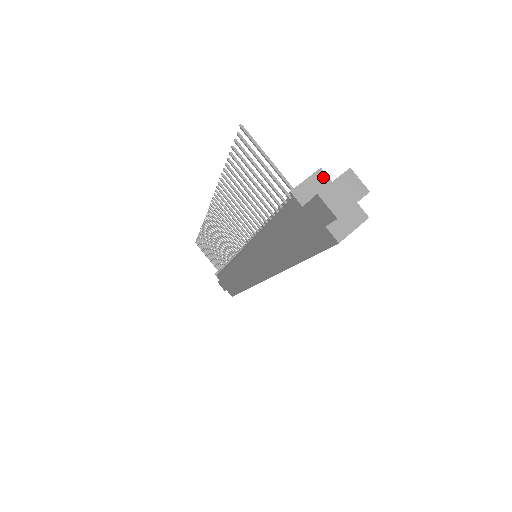
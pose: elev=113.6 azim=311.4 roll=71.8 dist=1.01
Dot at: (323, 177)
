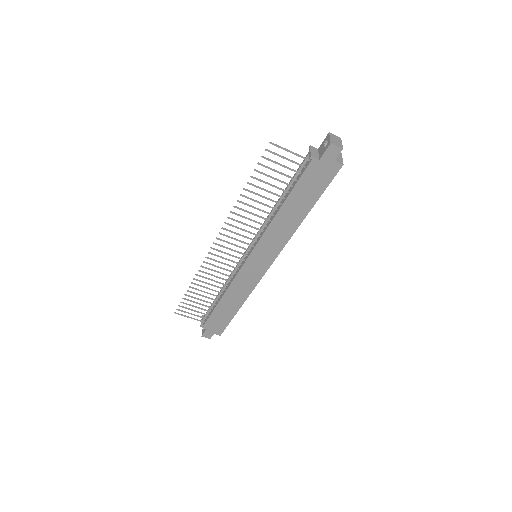
Dot at: (314, 148)
